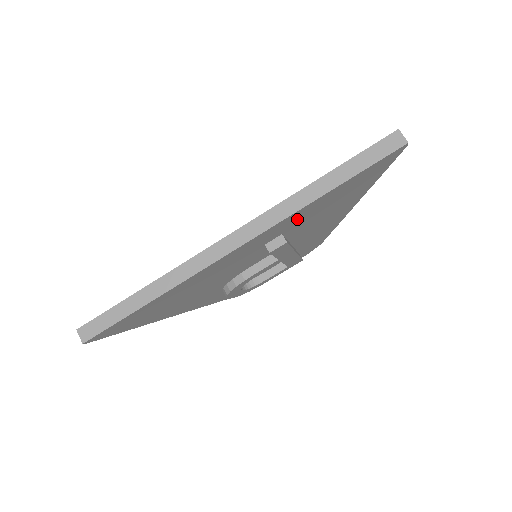
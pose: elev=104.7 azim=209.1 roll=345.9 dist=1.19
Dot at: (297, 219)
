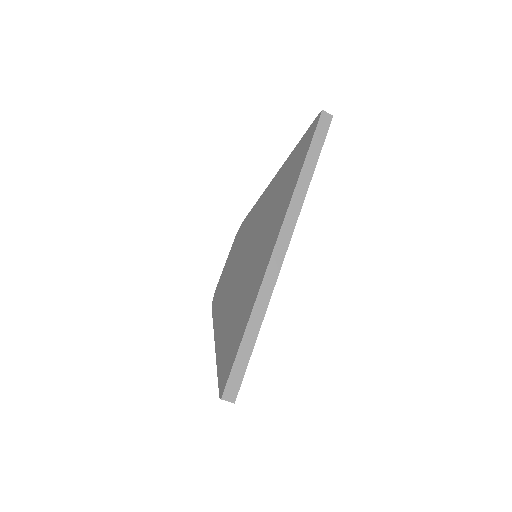
Dot at: occluded
